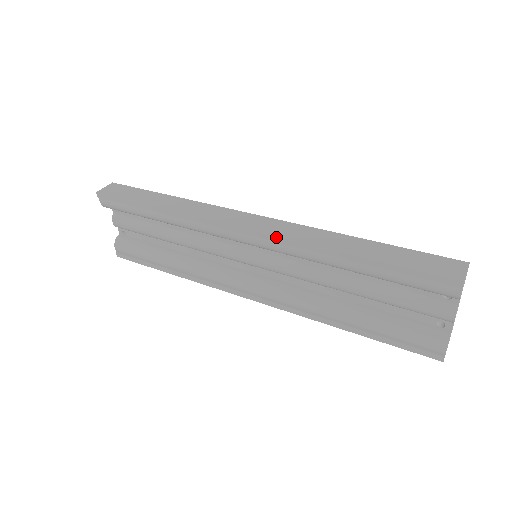
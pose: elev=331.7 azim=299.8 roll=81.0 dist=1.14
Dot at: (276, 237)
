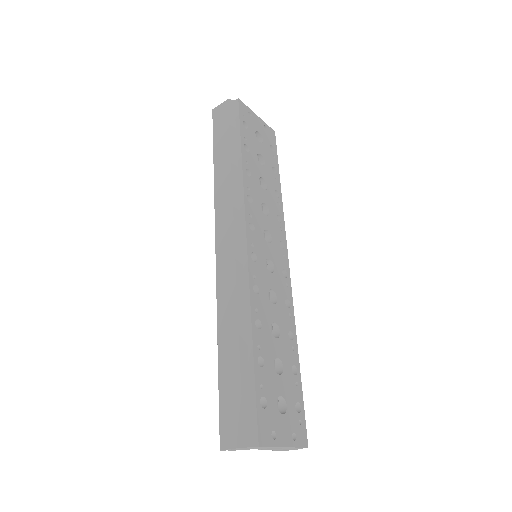
Dot at: (217, 279)
